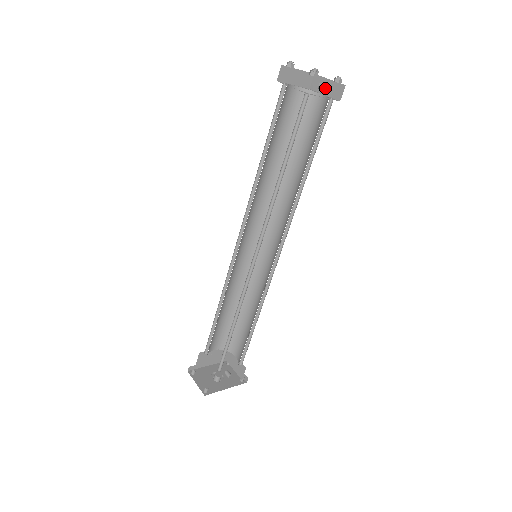
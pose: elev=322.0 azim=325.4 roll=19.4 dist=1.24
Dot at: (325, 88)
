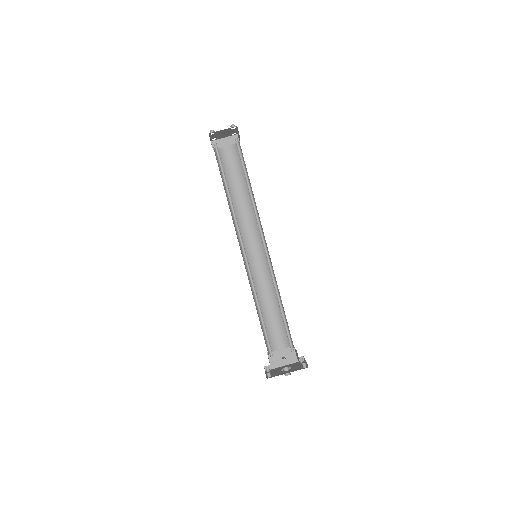
Dot at: occluded
